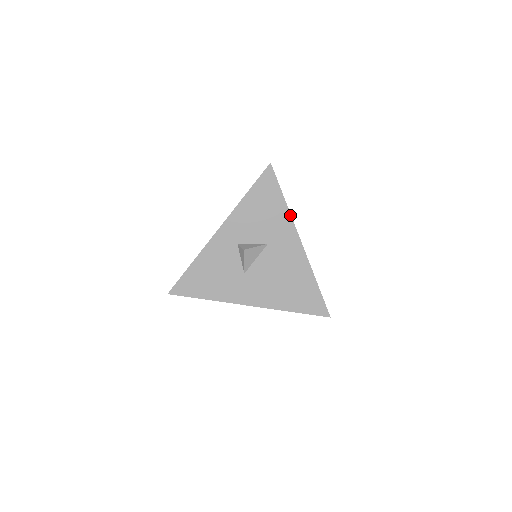
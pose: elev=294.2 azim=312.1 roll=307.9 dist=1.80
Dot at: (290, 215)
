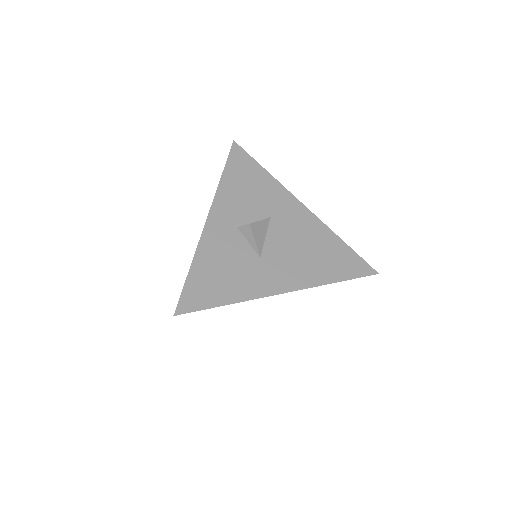
Dot at: (279, 183)
